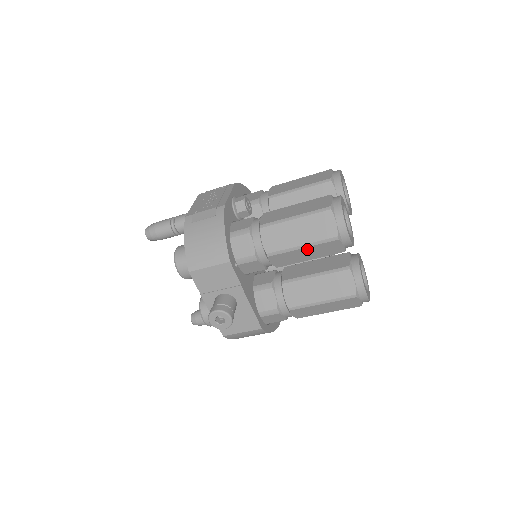
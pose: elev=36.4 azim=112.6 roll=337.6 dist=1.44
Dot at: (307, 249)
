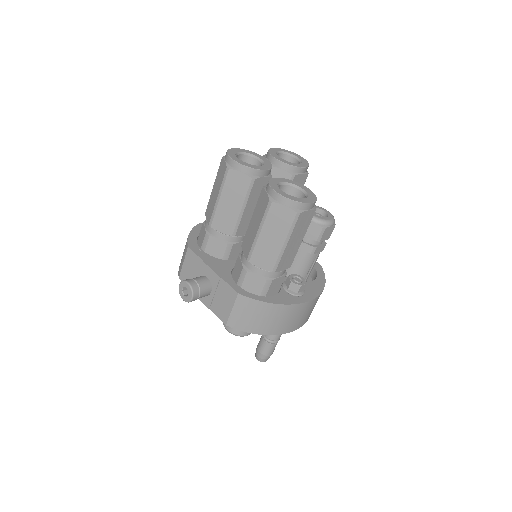
Dot at: (224, 197)
